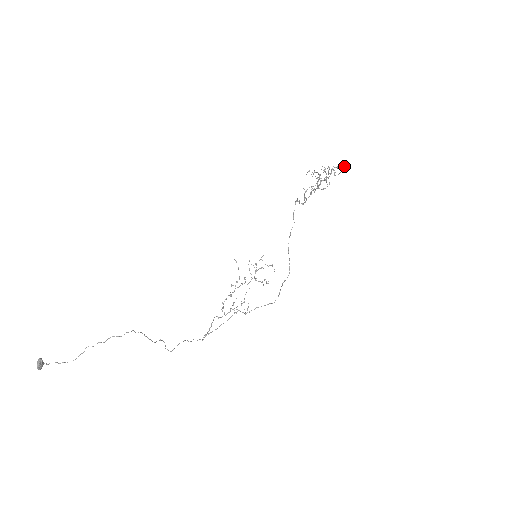
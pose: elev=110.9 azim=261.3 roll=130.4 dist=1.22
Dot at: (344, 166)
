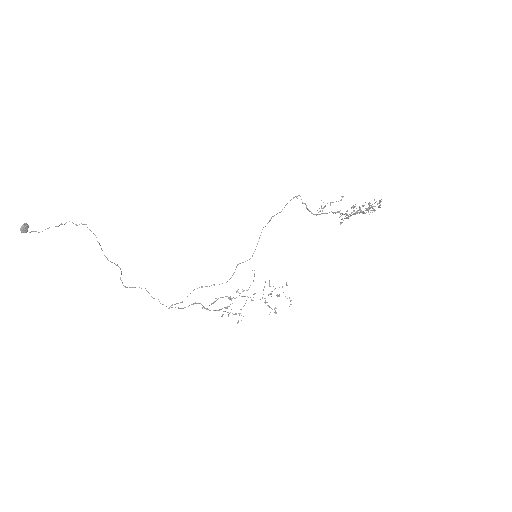
Dot at: (380, 201)
